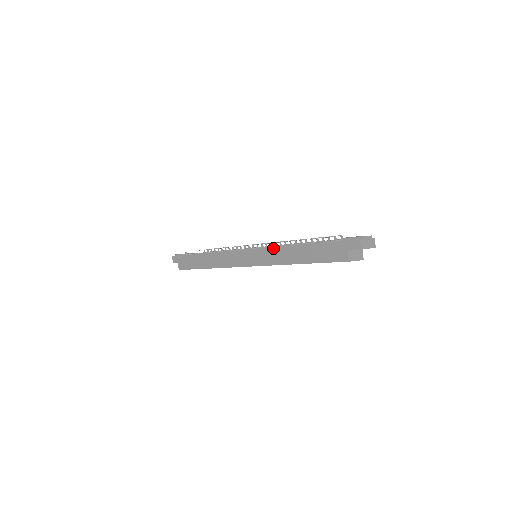
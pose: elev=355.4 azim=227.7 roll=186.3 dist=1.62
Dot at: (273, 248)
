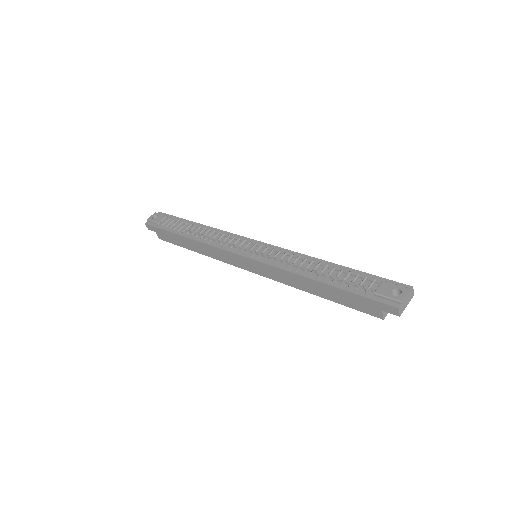
Dot at: (280, 270)
